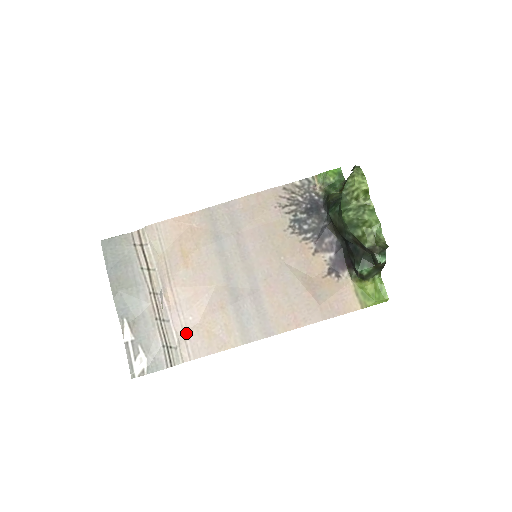
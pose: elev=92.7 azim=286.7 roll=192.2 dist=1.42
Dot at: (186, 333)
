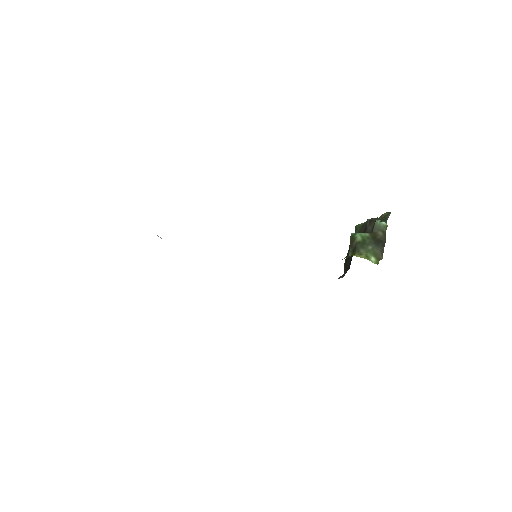
Dot at: occluded
